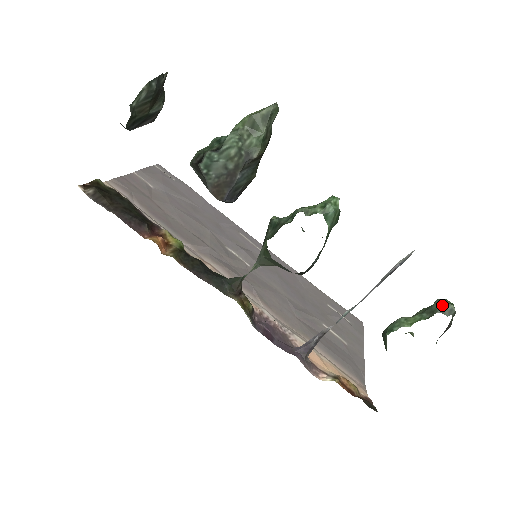
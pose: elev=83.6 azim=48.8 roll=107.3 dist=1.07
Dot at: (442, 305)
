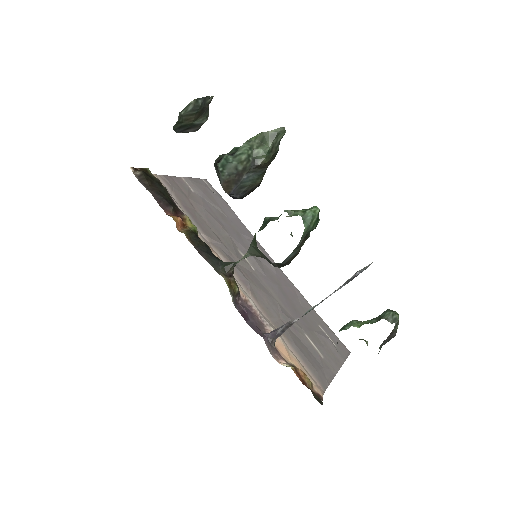
Dot at: (389, 313)
